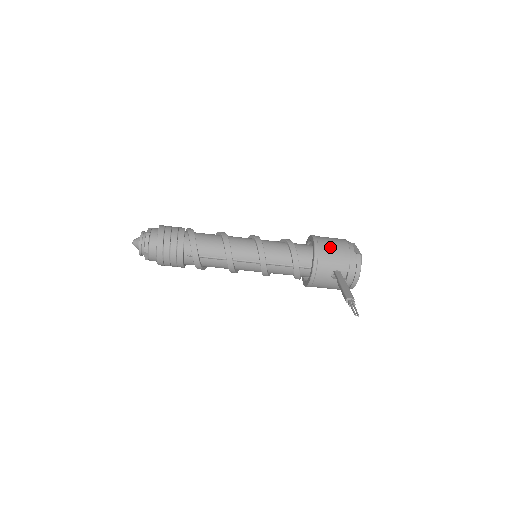
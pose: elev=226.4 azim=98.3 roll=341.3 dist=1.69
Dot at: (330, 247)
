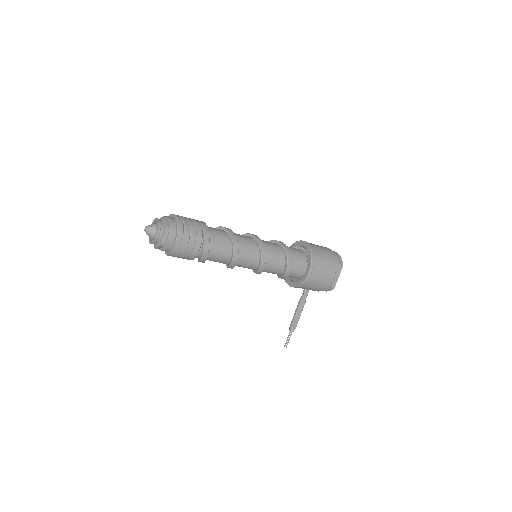
Dot at: (315, 284)
